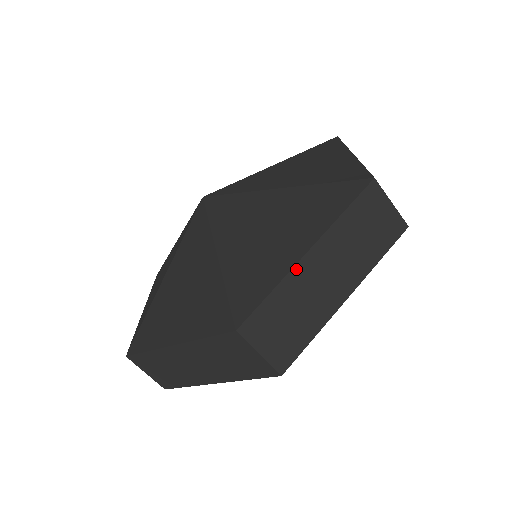
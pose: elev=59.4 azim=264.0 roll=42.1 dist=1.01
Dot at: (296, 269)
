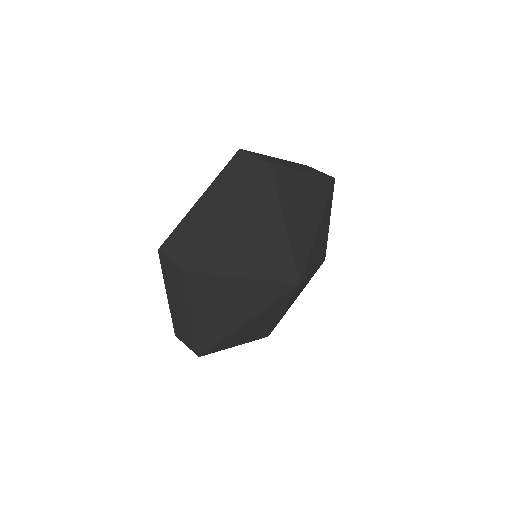
Dot at: (271, 157)
